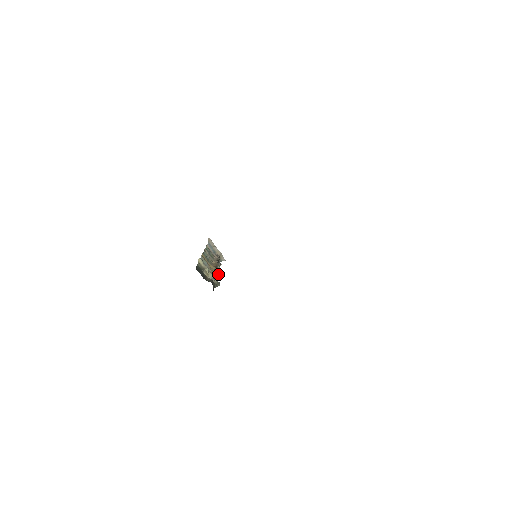
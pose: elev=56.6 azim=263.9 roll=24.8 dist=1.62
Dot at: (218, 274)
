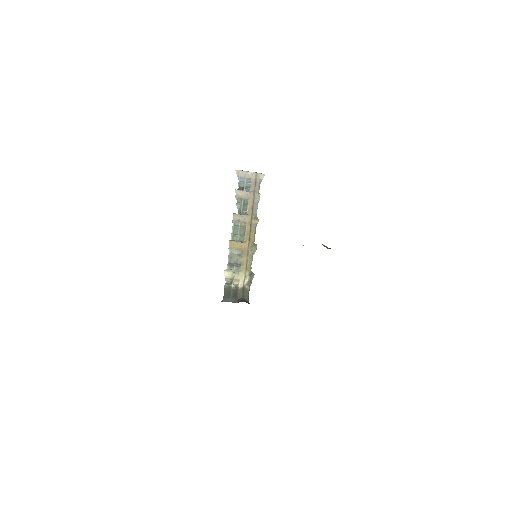
Dot at: (252, 249)
